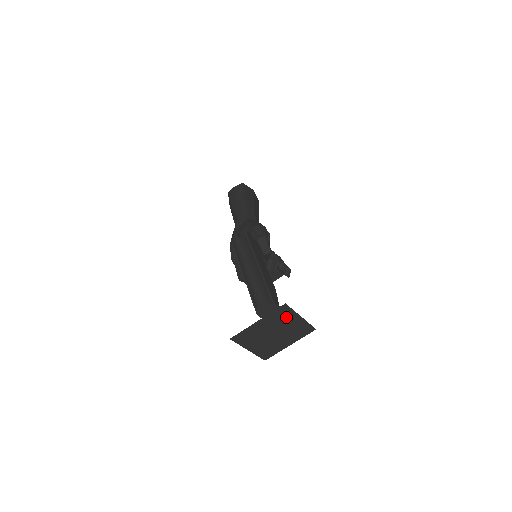
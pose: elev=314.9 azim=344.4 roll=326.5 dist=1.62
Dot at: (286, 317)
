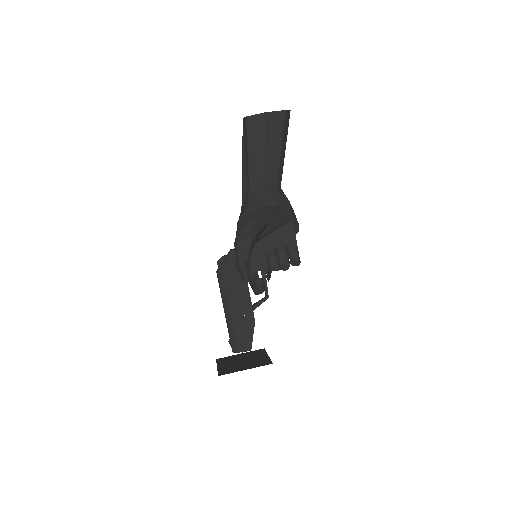
Dot at: occluded
